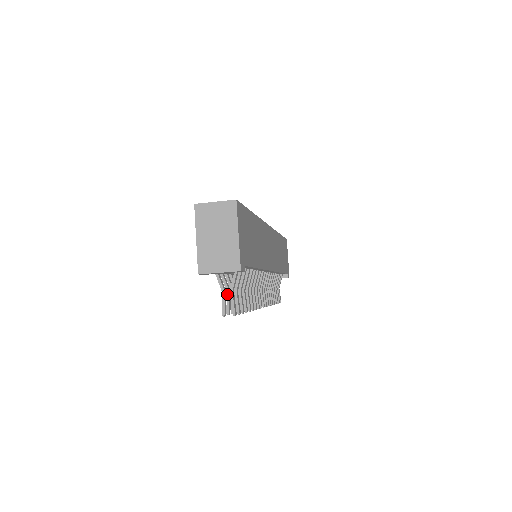
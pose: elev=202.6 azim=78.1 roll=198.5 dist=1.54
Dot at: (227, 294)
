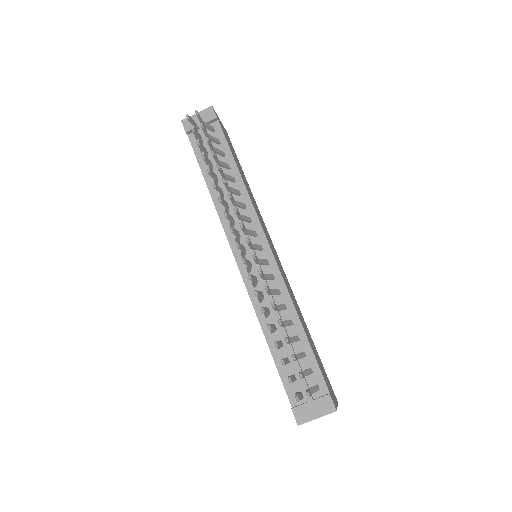
Dot at: occluded
